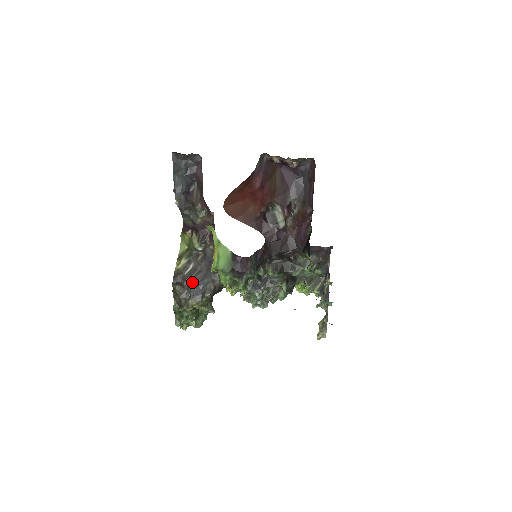
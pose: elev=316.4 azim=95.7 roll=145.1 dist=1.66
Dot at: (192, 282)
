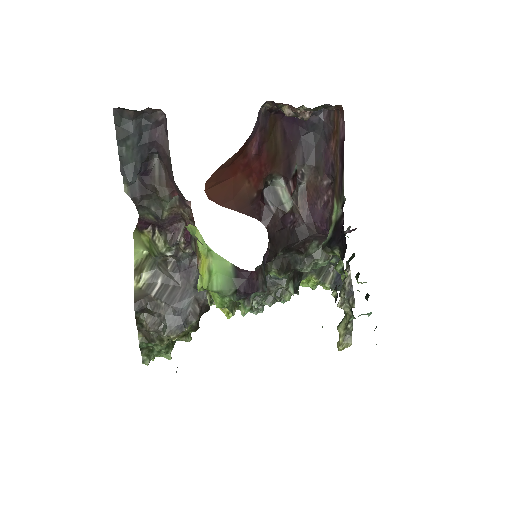
Dot at: (165, 306)
